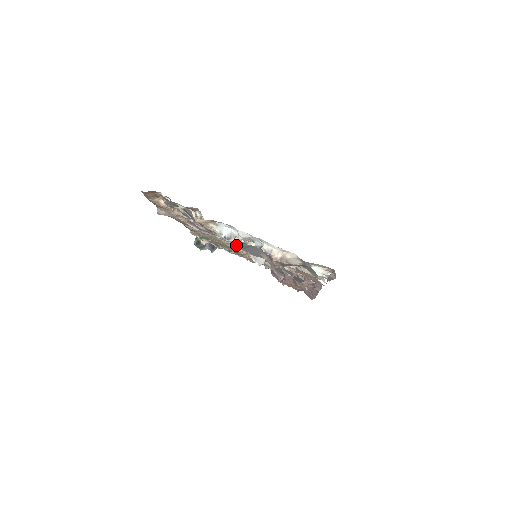
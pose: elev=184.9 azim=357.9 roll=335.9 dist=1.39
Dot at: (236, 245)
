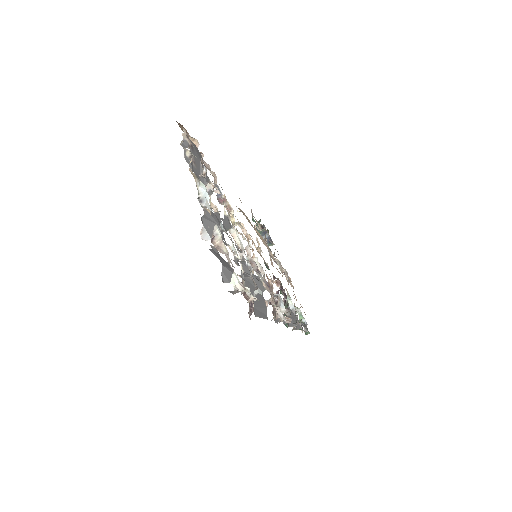
Dot at: (204, 212)
